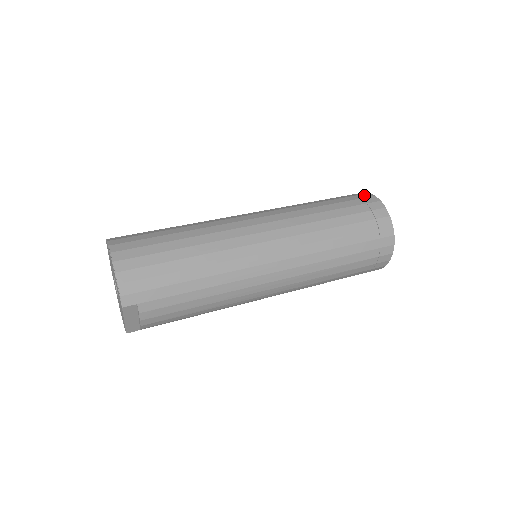
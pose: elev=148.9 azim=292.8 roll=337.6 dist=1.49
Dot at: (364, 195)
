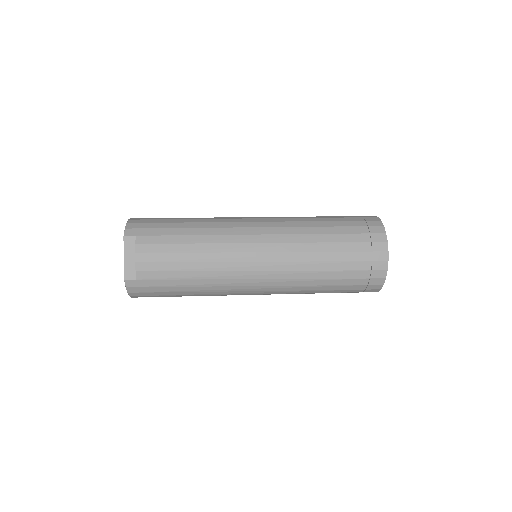
Dot at: occluded
